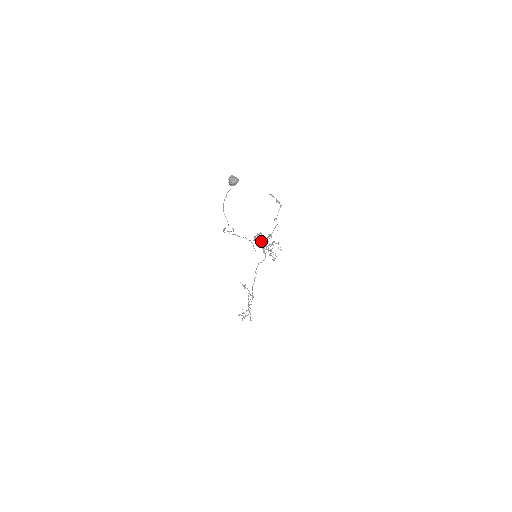
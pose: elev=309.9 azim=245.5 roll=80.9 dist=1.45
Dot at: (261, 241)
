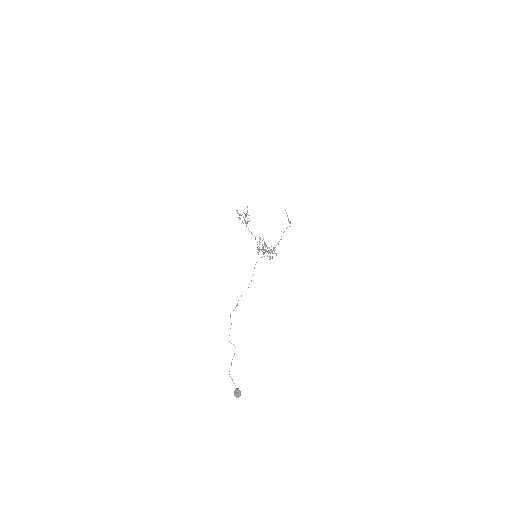
Dot at: occluded
